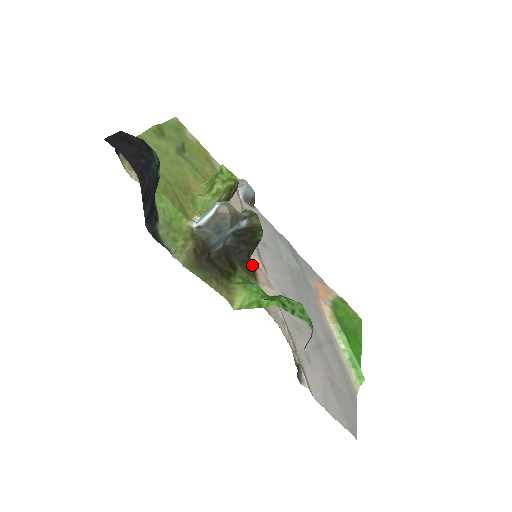
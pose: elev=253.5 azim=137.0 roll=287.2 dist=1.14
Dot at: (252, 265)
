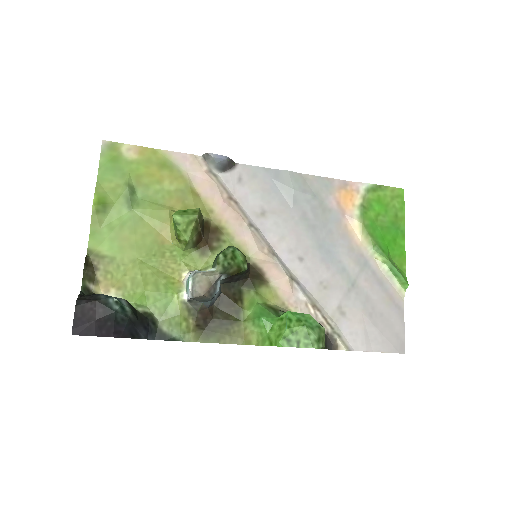
Dot at: (256, 268)
